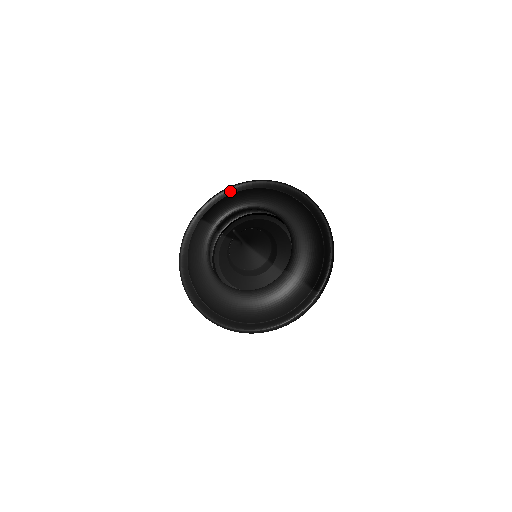
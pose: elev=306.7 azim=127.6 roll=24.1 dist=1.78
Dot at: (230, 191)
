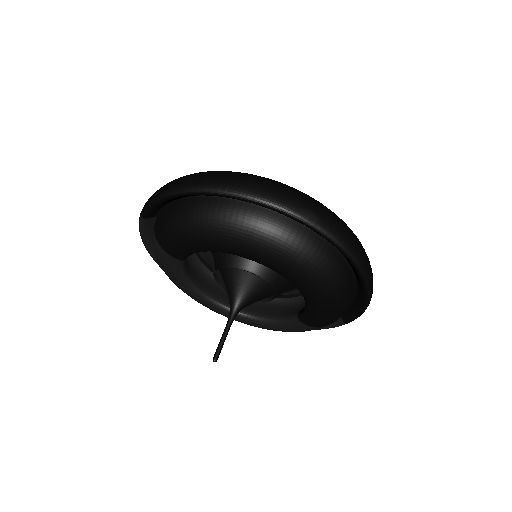
Dot at: (183, 196)
